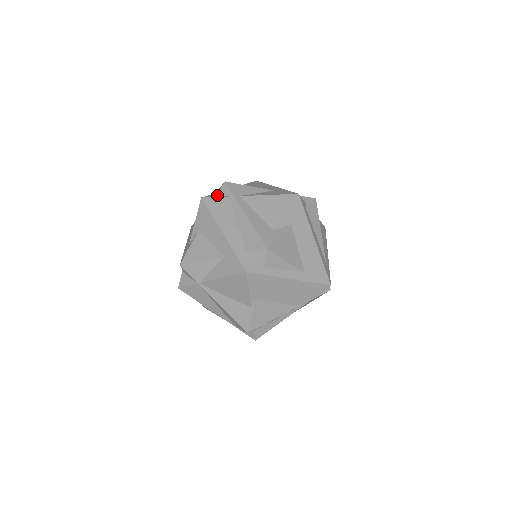
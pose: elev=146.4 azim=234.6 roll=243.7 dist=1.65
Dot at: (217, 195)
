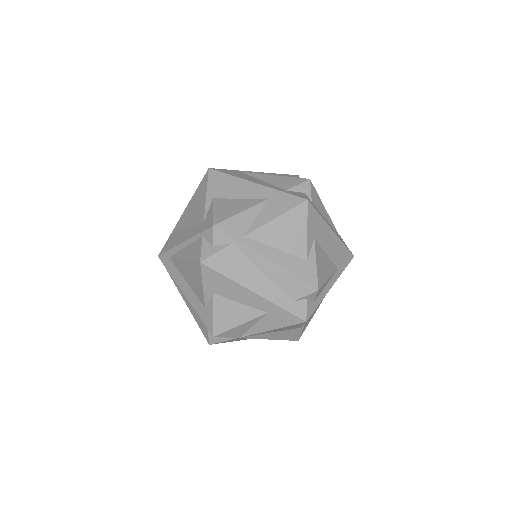
Dot at: (213, 246)
